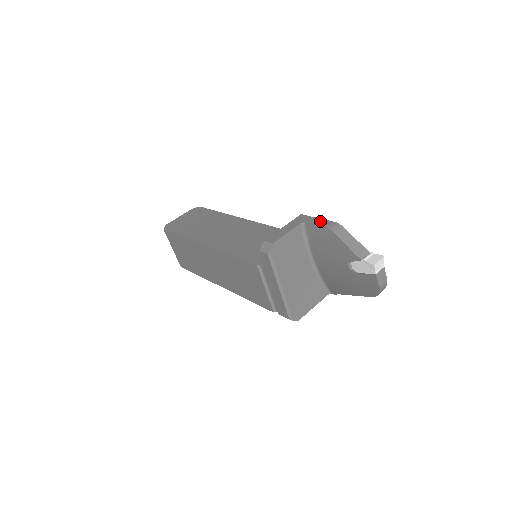
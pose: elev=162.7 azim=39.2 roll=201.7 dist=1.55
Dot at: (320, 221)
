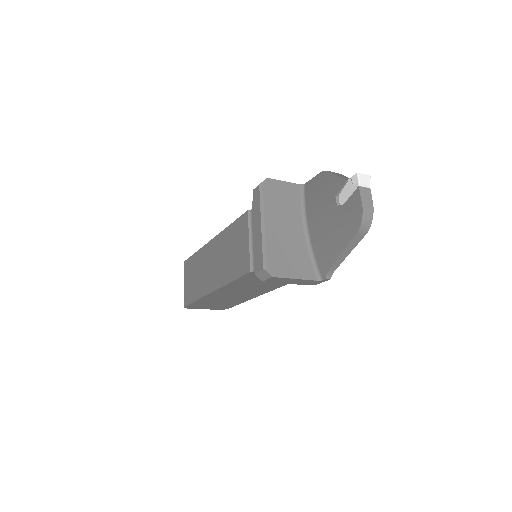
Dot at: occluded
